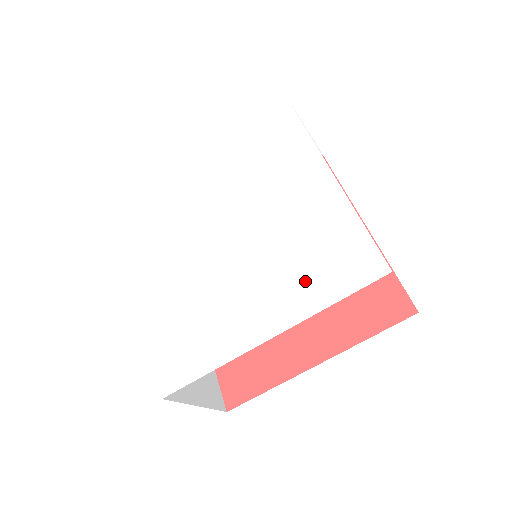
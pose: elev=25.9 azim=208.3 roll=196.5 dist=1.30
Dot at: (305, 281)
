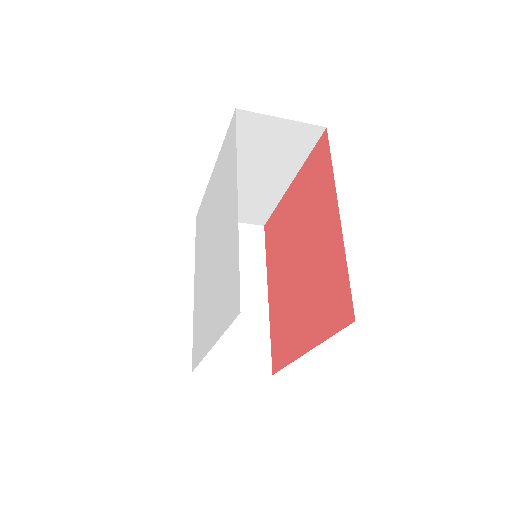
Dot at: (222, 305)
